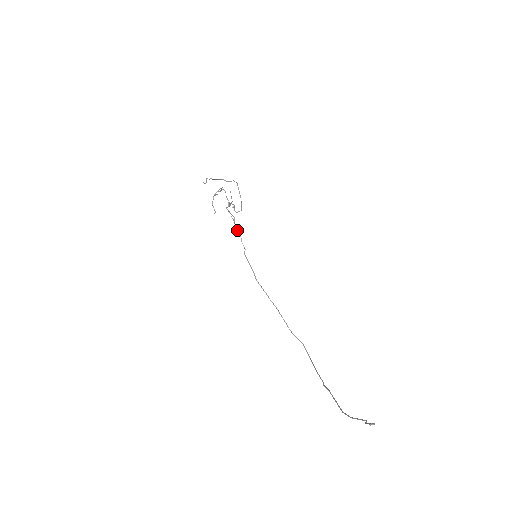
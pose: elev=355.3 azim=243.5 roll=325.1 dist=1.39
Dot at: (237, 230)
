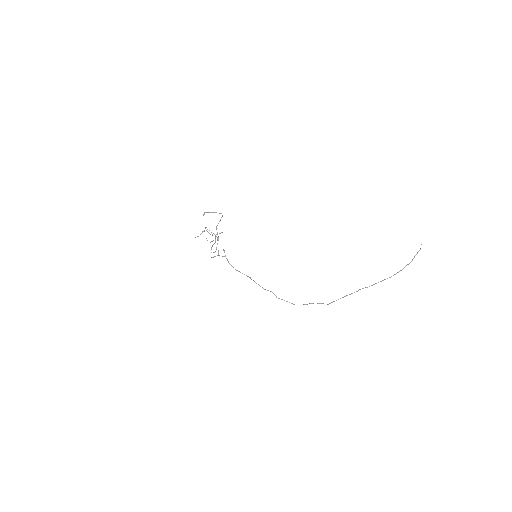
Dot at: (223, 256)
